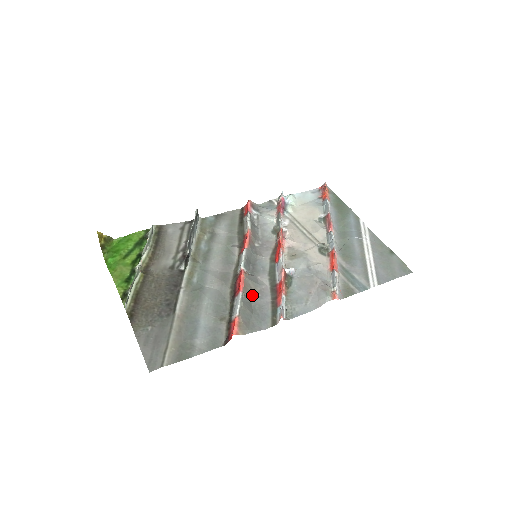
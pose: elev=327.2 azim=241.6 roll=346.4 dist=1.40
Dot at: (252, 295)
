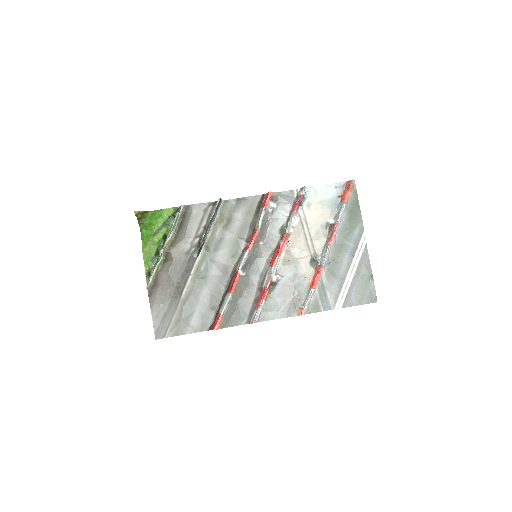
Dot at: (240, 295)
